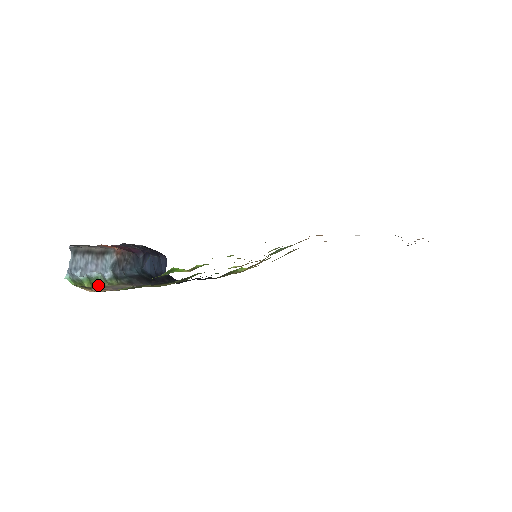
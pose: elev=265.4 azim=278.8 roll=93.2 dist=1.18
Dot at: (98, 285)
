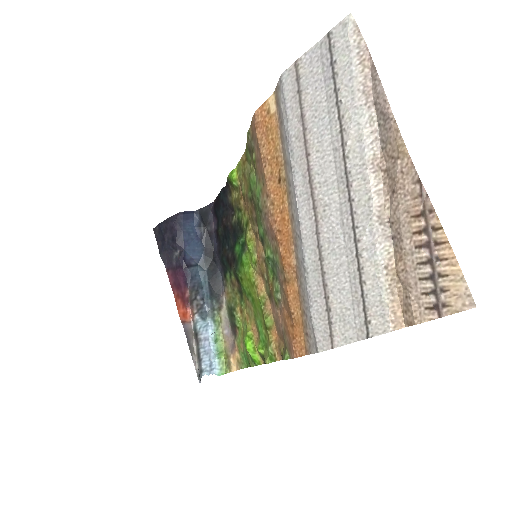
Dot at: (221, 341)
